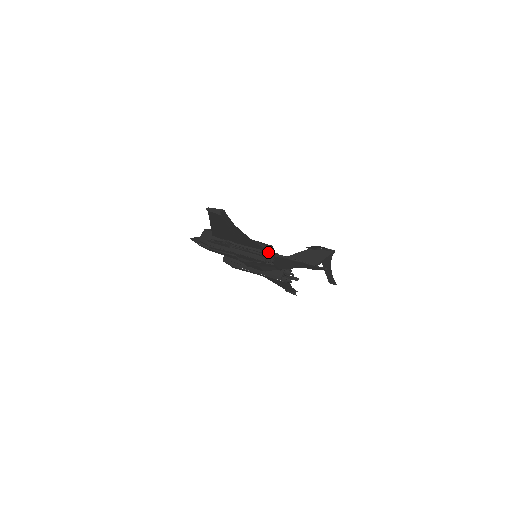
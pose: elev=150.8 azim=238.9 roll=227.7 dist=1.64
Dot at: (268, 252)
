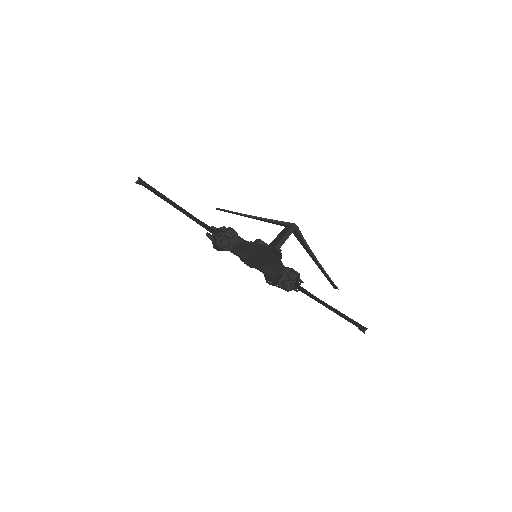
Dot at: occluded
